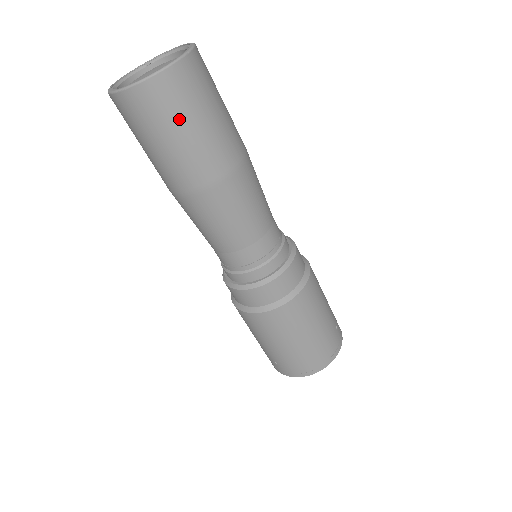
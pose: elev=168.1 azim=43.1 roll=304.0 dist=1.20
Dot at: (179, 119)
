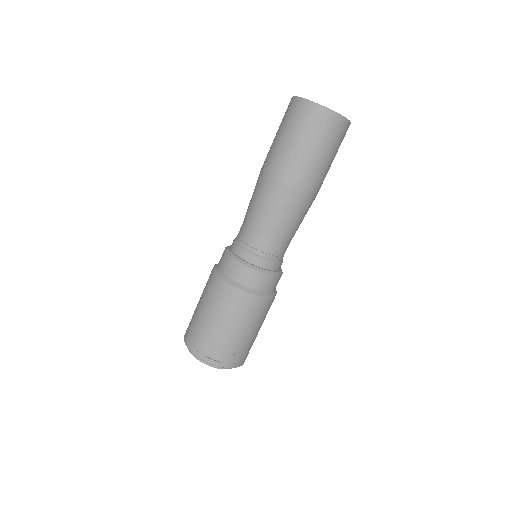
Dot at: (296, 130)
